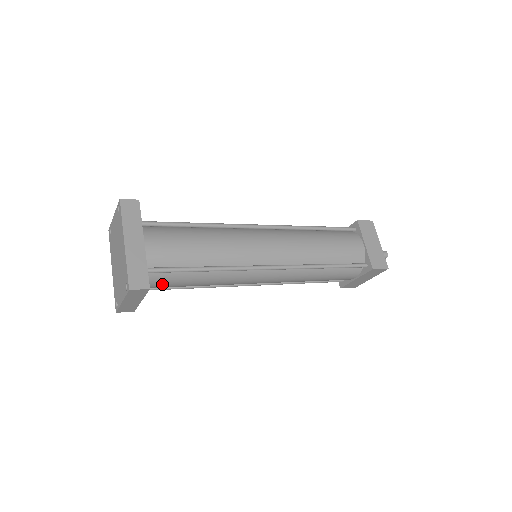
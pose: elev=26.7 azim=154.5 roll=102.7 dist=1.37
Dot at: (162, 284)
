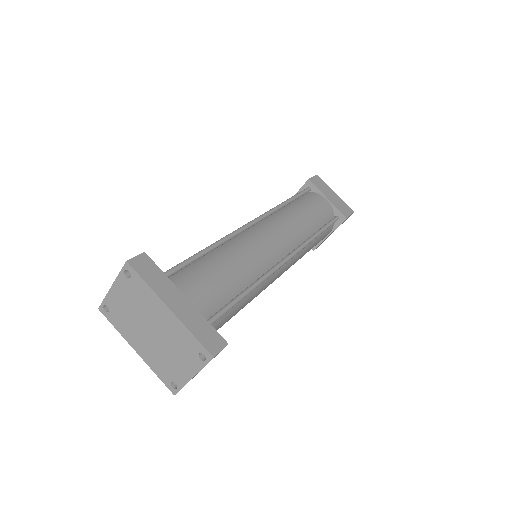
Dot at: occluded
